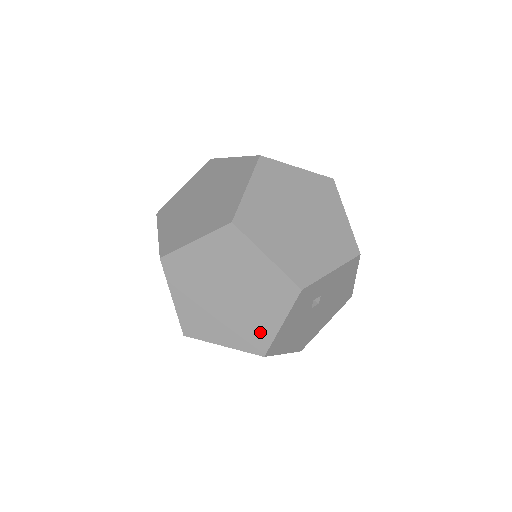
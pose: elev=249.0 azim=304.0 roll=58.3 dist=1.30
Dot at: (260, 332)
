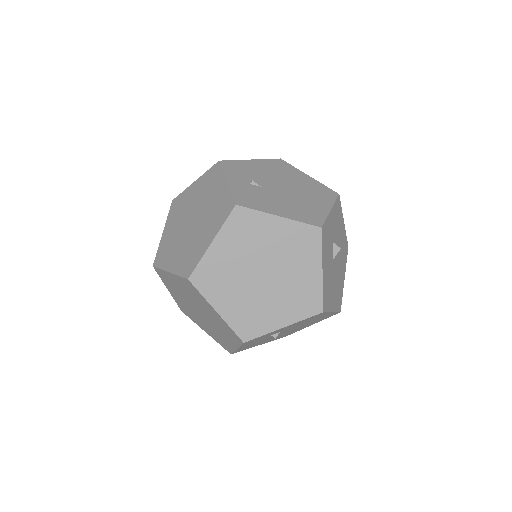
Dot at: (225, 342)
